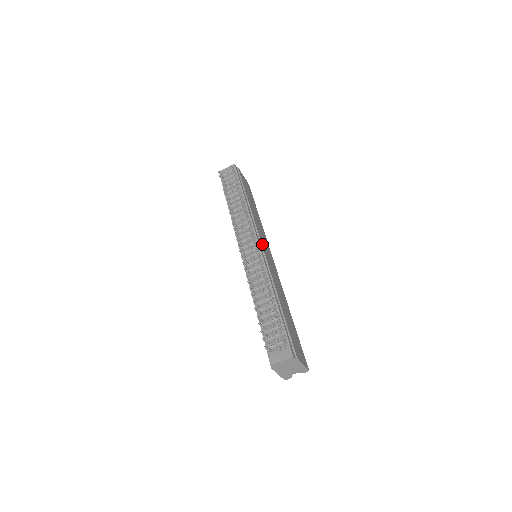
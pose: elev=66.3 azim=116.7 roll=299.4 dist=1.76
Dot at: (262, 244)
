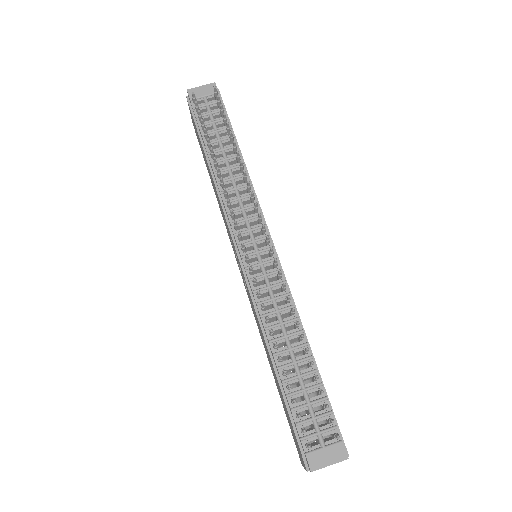
Dot at: (272, 241)
